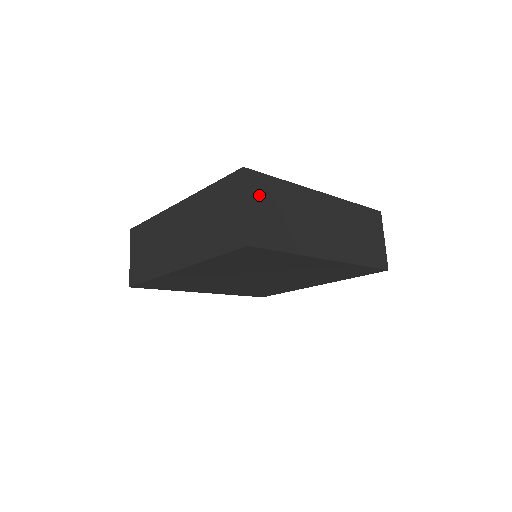
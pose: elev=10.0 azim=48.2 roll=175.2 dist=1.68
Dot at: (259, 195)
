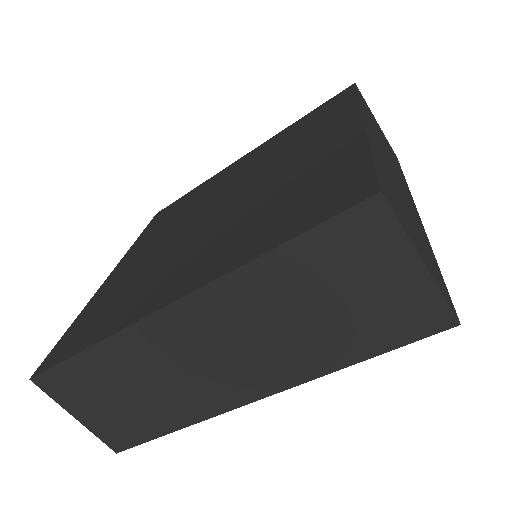
Dot at: (402, 218)
